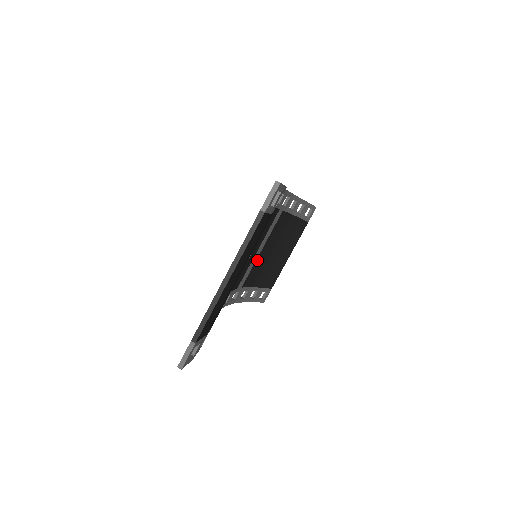
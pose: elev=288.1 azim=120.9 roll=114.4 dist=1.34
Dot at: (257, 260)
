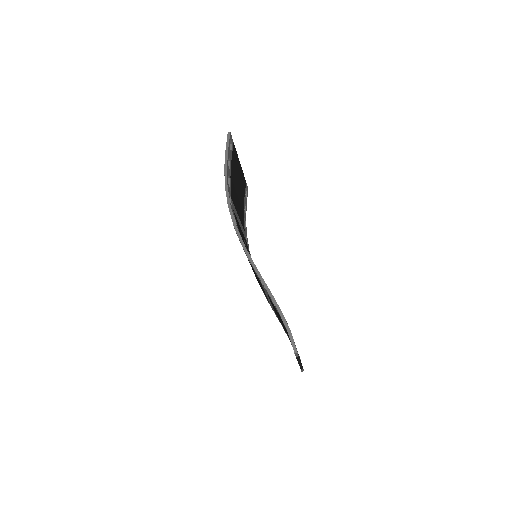
Dot at: (240, 219)
